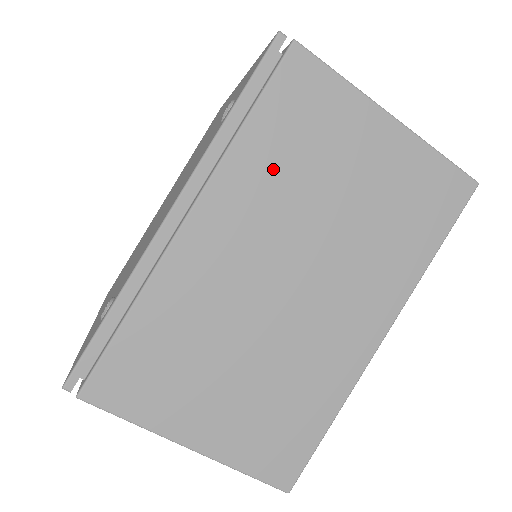
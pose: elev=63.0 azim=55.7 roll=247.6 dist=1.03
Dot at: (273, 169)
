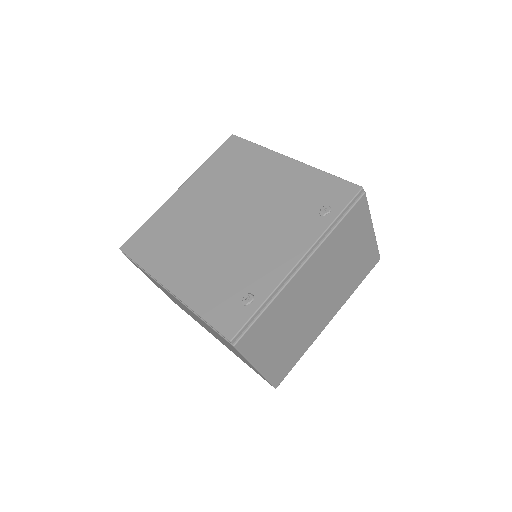
Dot at: (336, 246)
